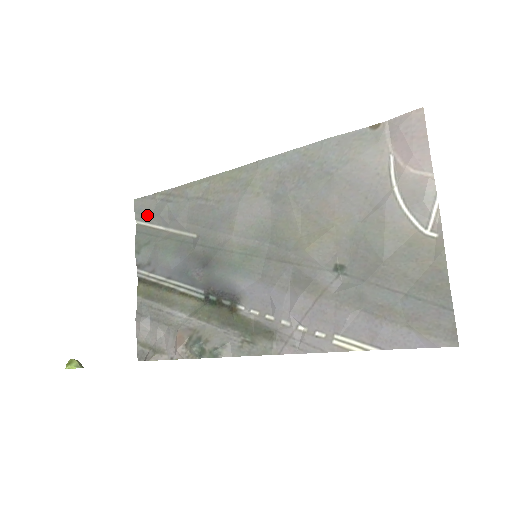
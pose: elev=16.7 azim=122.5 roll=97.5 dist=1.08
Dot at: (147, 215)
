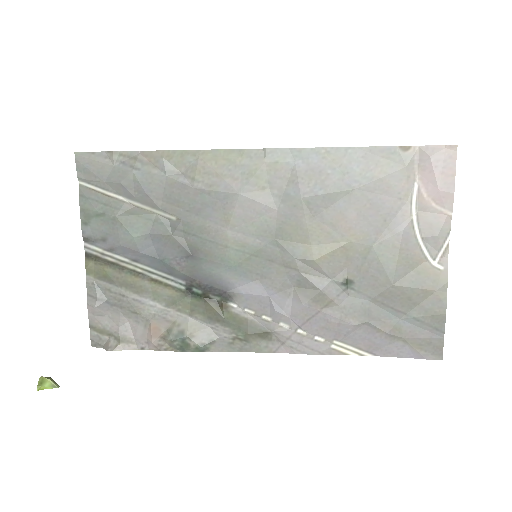
Dot at: (98, 178)
